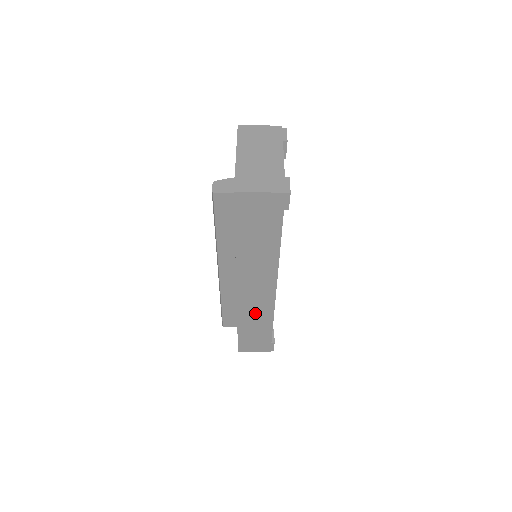
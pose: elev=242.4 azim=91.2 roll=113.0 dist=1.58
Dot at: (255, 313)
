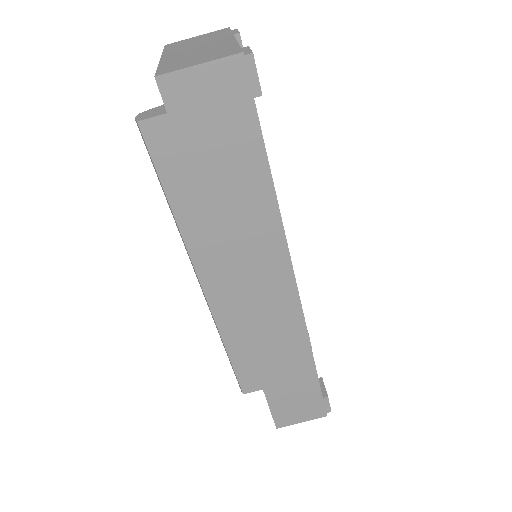
Dot at: (278, 342)
